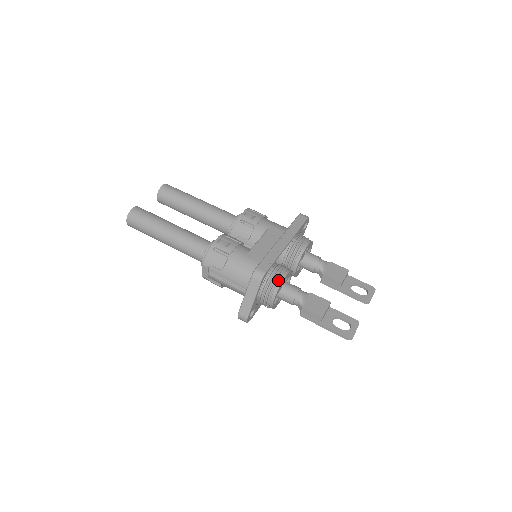
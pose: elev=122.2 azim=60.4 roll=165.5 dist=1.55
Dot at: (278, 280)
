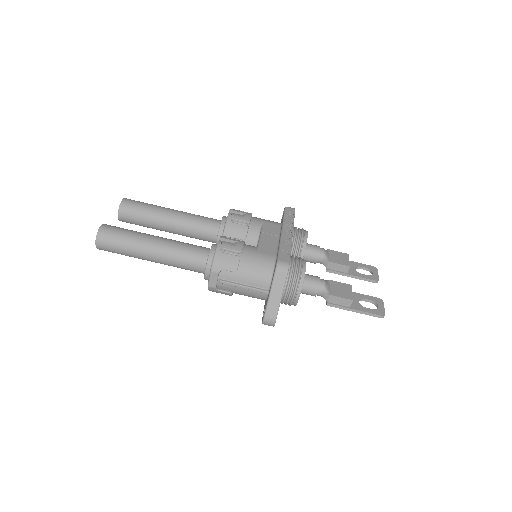
Dot at: (301, 270)
